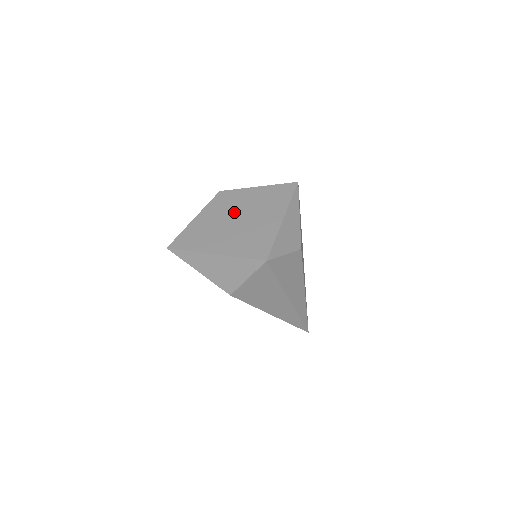
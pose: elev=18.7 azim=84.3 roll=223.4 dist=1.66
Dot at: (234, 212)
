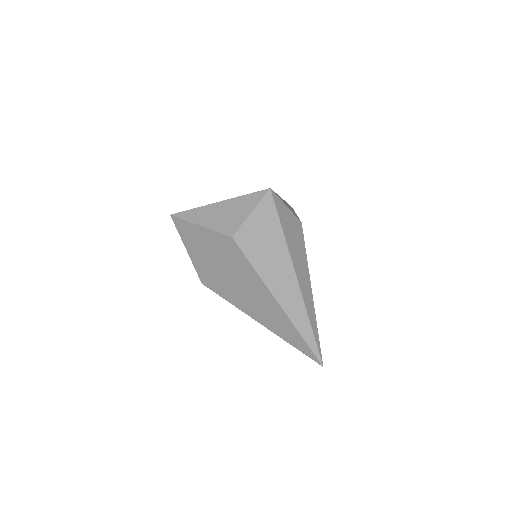
Dot at: occluded
